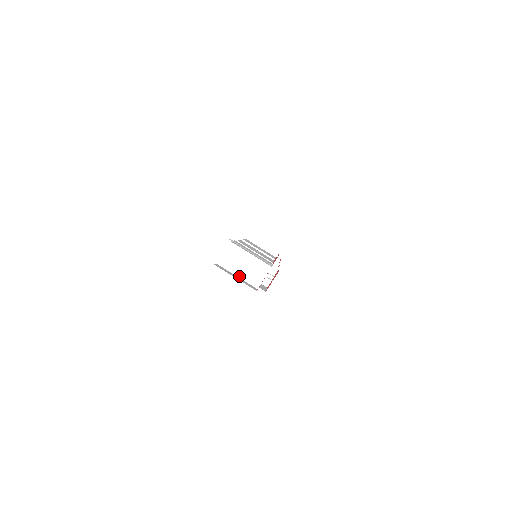
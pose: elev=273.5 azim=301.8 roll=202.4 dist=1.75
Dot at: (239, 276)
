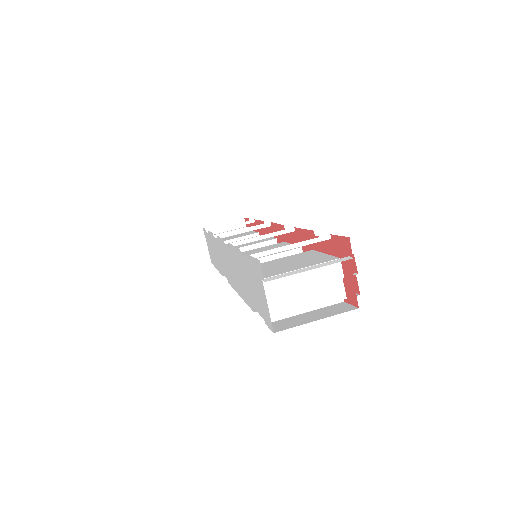
Dot at: (307, 310)
